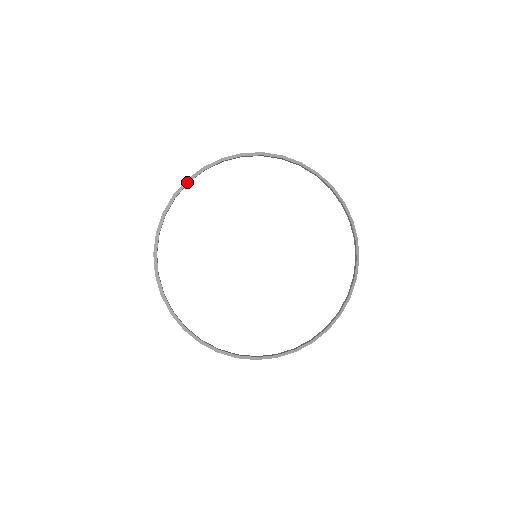
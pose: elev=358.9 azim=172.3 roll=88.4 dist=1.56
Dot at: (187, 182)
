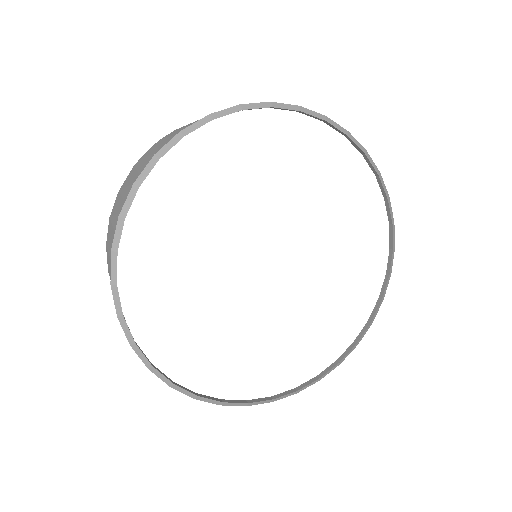
Dot at: (135, 189)
